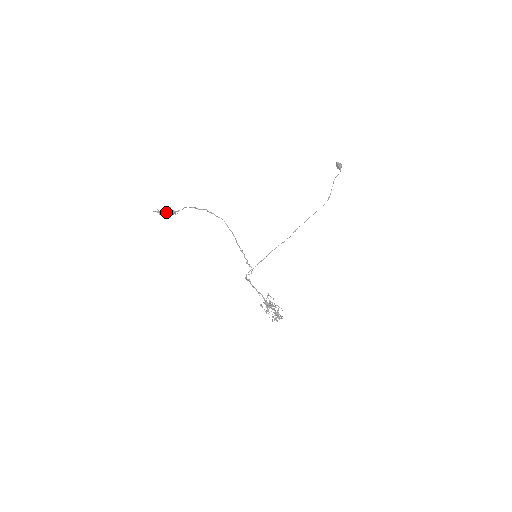
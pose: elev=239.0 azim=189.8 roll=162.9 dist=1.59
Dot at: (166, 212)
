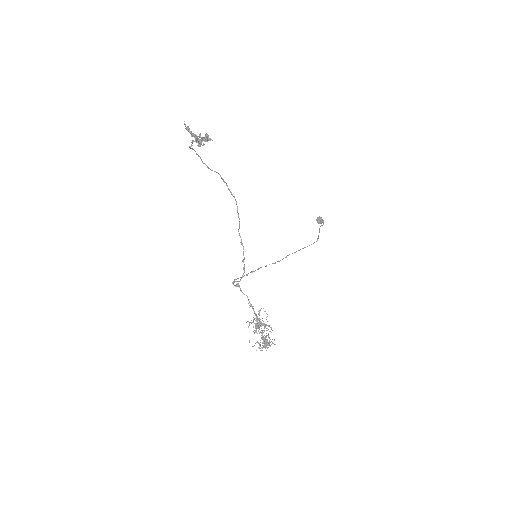
Dot at: (196, 135)
